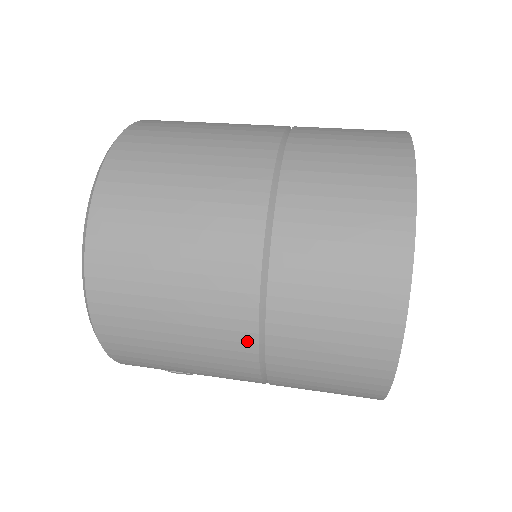
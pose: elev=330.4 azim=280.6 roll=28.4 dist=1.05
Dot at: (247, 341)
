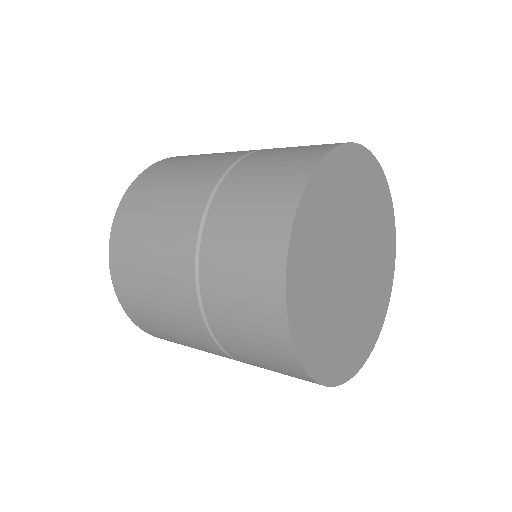
Dot at: (224, 355)
